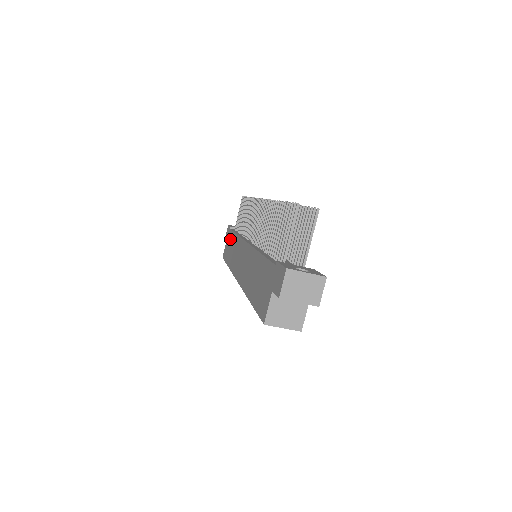
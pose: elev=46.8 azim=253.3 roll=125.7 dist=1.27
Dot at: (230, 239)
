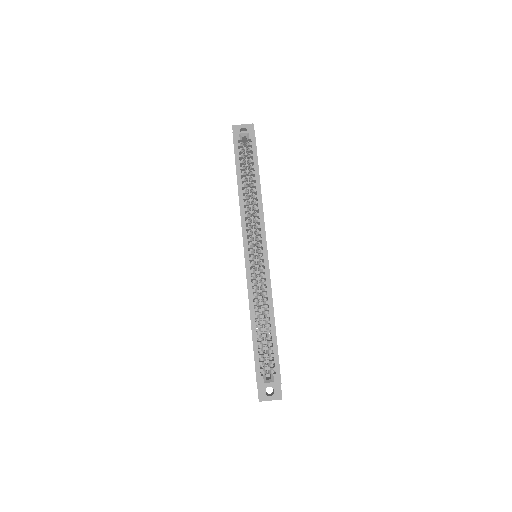
Dot at: occluded
